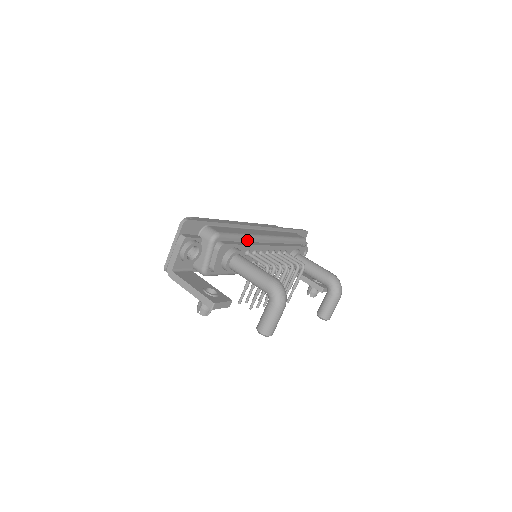
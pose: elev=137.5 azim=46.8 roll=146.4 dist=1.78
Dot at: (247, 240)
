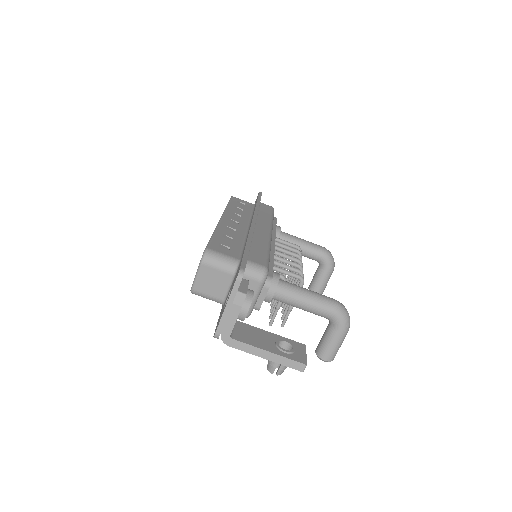
Dot at: occluded
